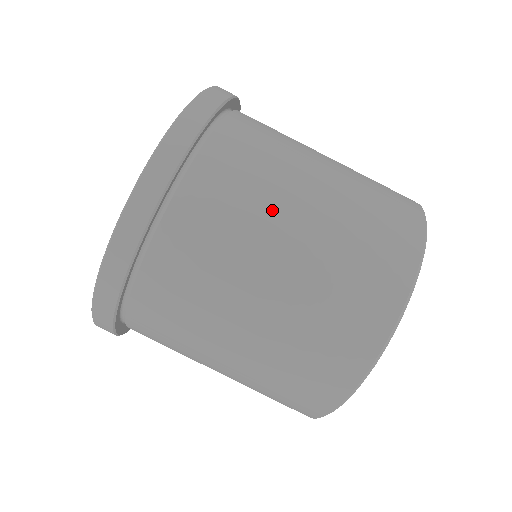
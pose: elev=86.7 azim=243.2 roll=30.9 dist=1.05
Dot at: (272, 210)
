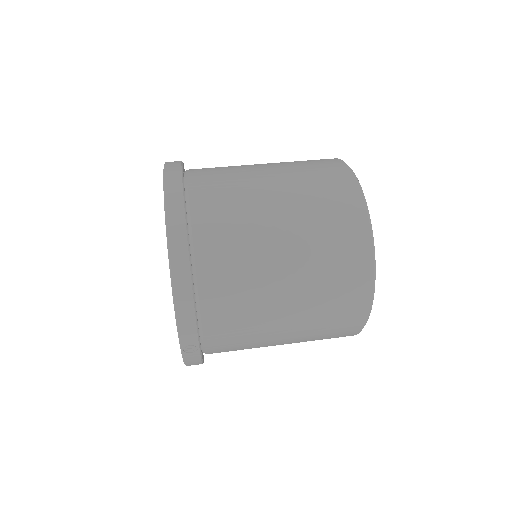
Dot at: occluded
